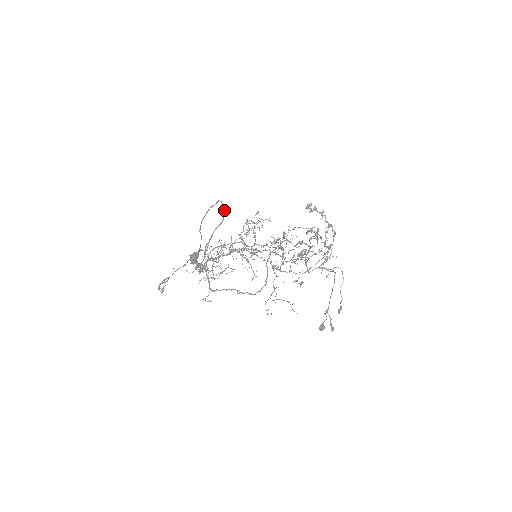
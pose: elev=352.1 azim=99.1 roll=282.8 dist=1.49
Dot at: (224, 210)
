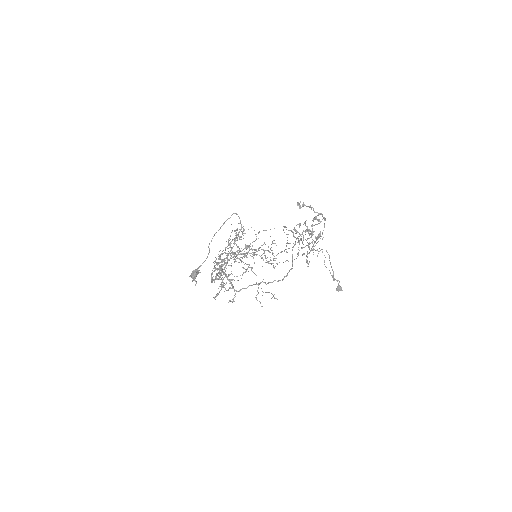
Dot at: (240, 220)
